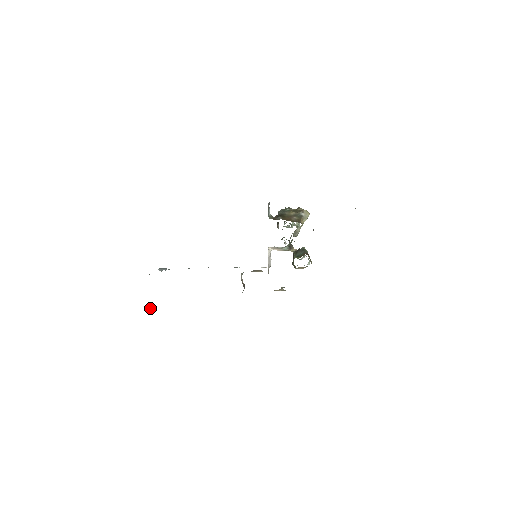
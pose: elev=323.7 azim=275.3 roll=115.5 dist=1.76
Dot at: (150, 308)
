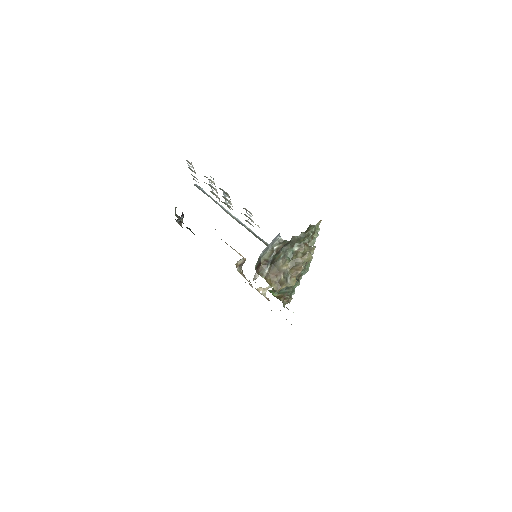
Dot at: (181, 218)
